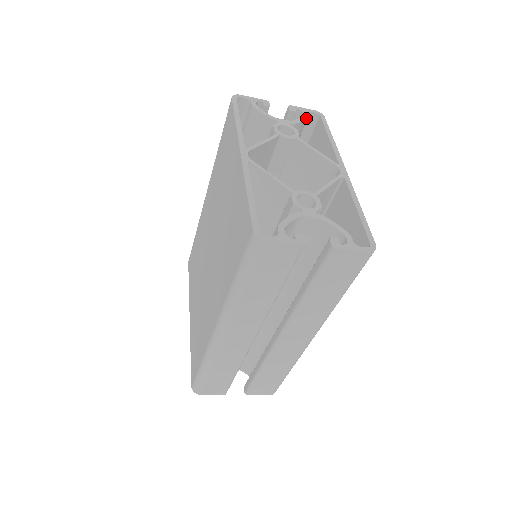
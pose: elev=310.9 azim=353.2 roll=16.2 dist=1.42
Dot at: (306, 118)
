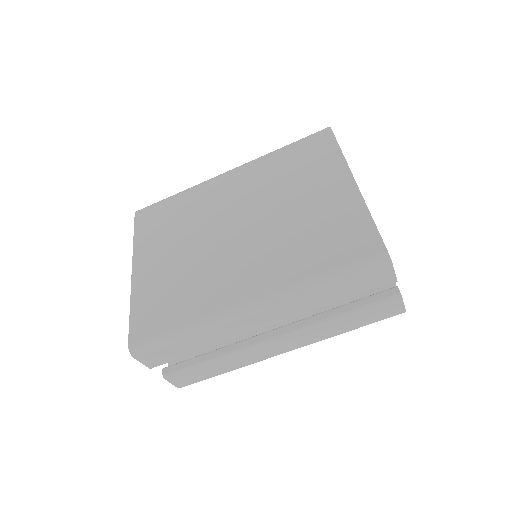
Dot at: occluded
